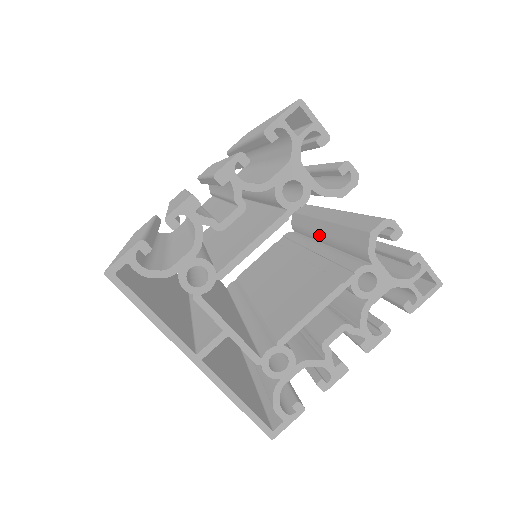
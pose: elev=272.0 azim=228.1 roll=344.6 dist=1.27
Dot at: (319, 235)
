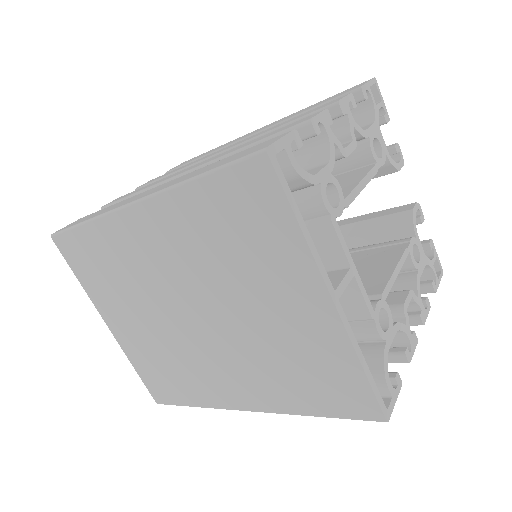
Dot at: occluded
